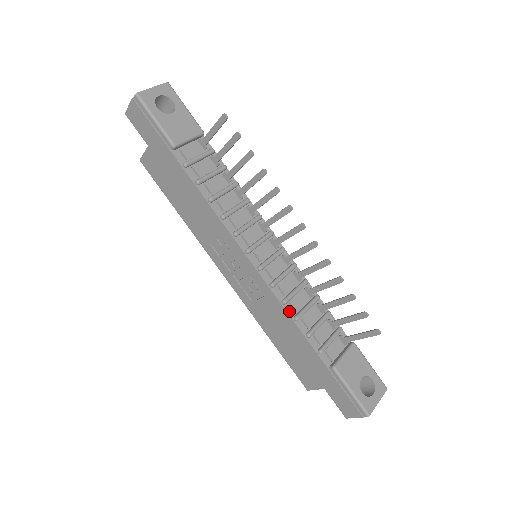
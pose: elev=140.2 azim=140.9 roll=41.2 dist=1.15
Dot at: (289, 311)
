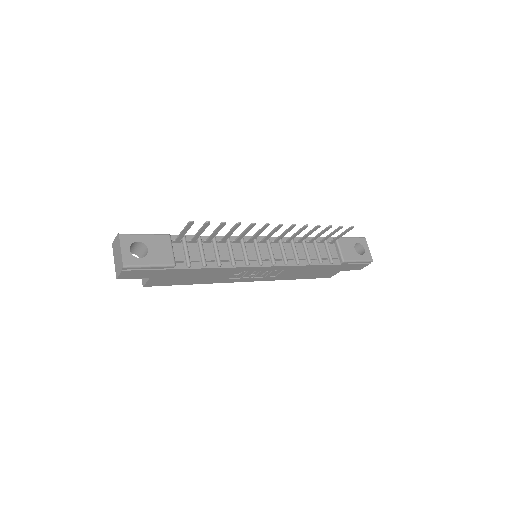
Dot at: (304, 264)
